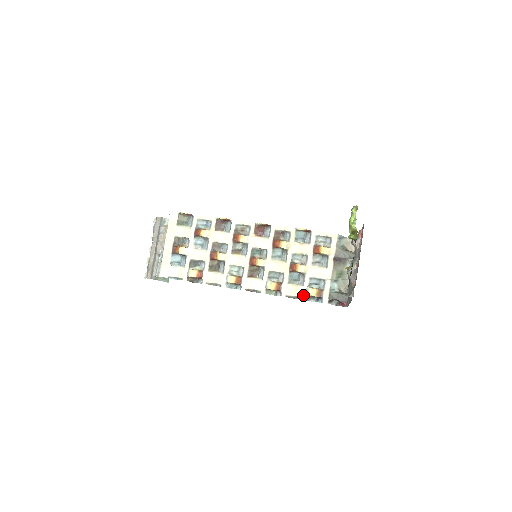
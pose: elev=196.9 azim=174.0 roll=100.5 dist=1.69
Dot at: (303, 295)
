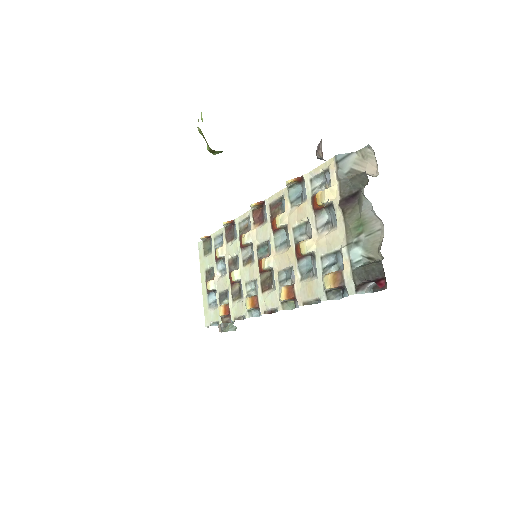
Dot at: (321, 293)
